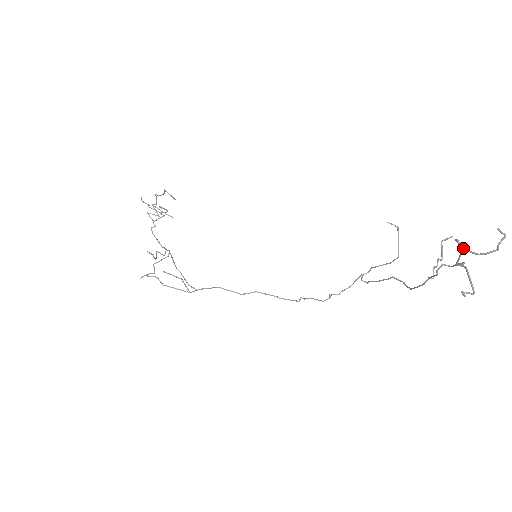
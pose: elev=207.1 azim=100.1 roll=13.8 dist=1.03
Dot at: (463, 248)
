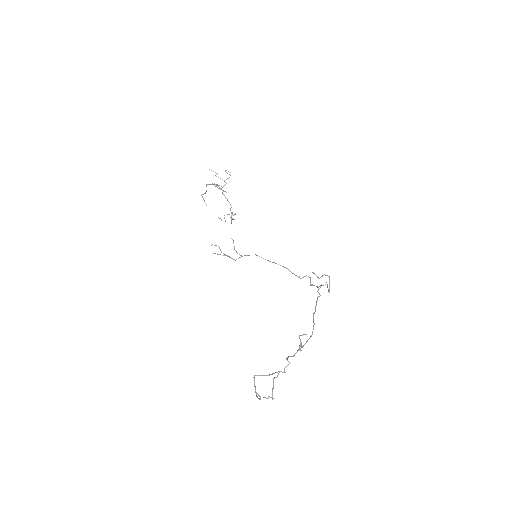
Dot at: (254, 384)
